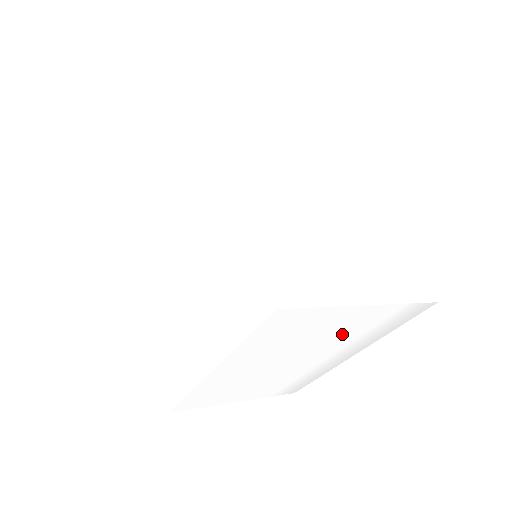
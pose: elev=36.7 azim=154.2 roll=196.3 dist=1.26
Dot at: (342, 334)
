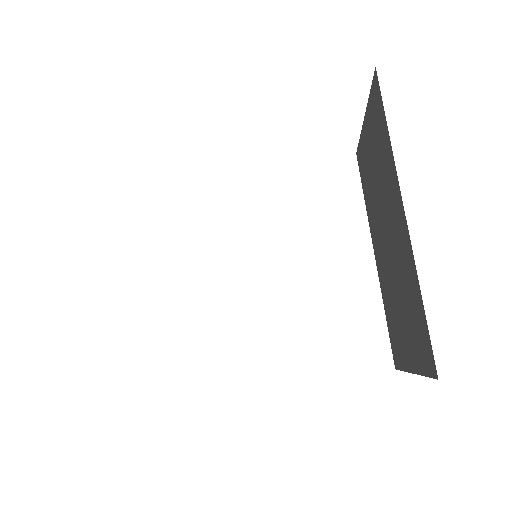
Dot at: occluded
